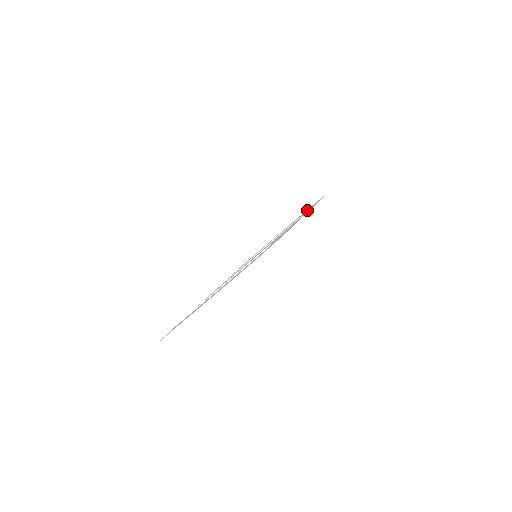
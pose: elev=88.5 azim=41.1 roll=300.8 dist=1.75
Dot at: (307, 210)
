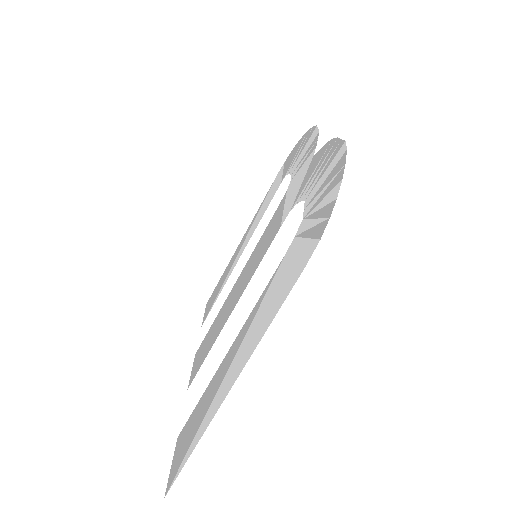
Dot at: (289, 165)
